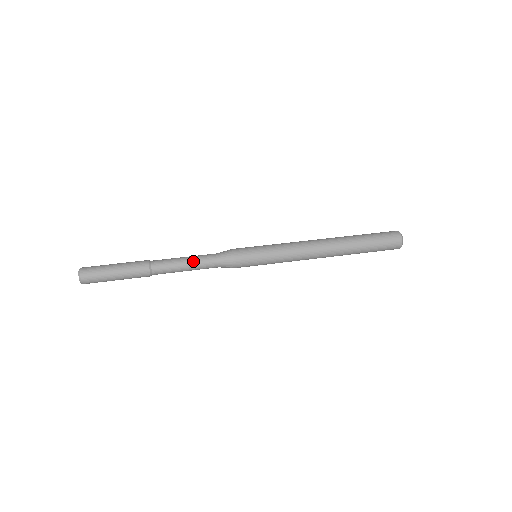
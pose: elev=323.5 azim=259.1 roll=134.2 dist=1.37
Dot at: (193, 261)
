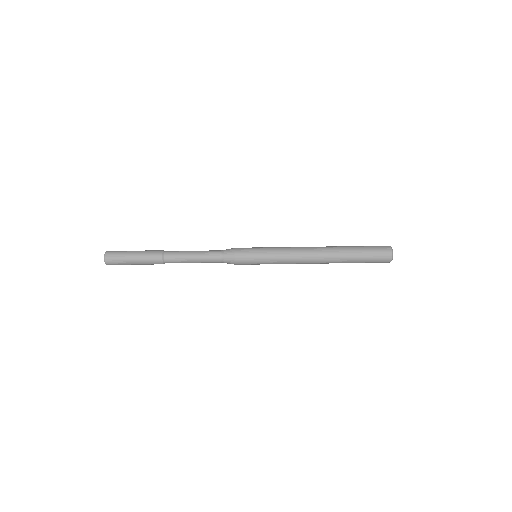
Dot at: (200, 252)
